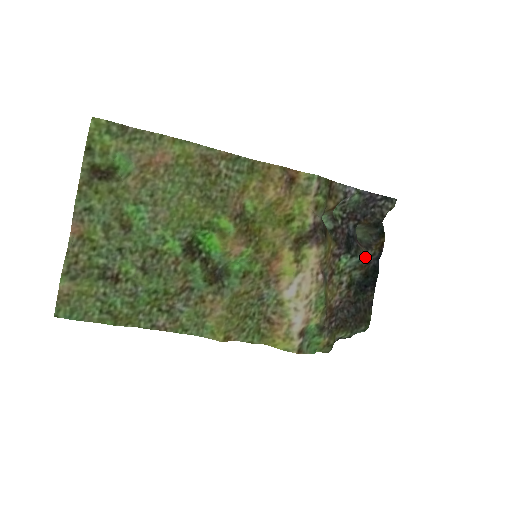
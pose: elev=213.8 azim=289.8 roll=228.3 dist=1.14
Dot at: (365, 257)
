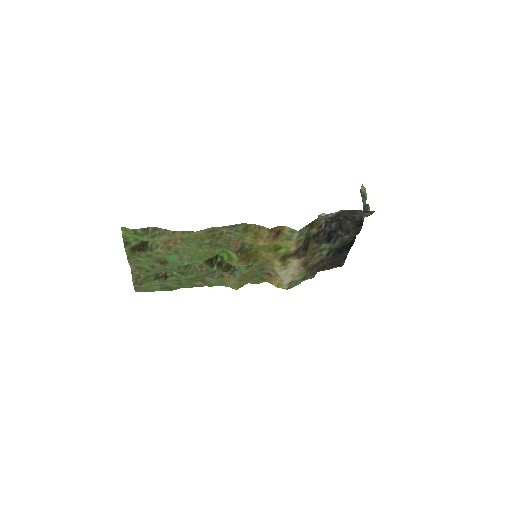
Dot at: (343, 240)
